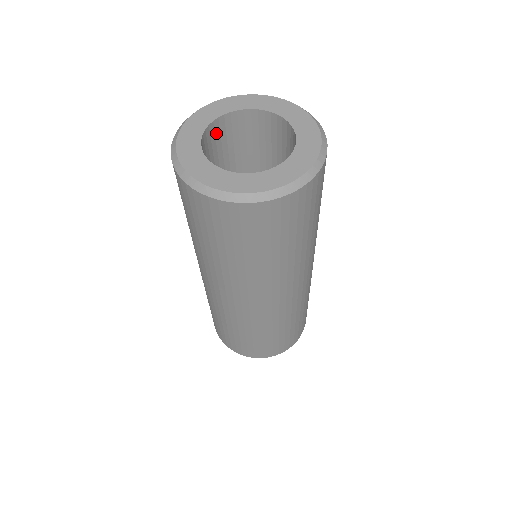
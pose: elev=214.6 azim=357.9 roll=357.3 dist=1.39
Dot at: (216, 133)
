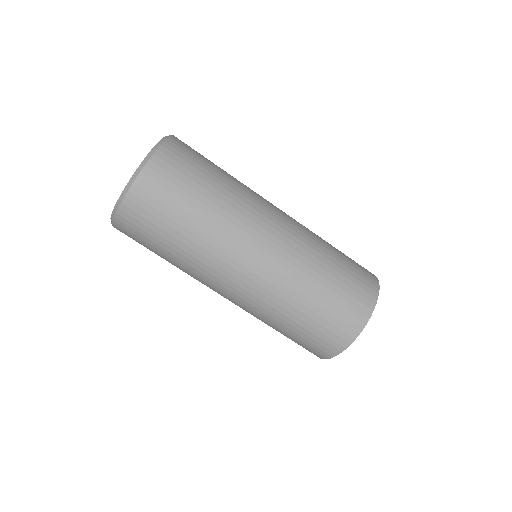
Dot at: occluded
